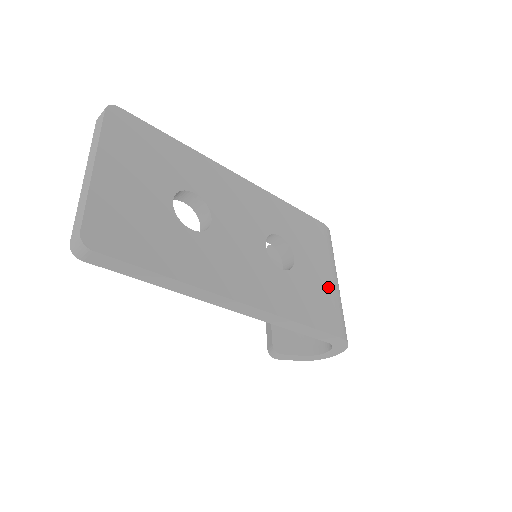
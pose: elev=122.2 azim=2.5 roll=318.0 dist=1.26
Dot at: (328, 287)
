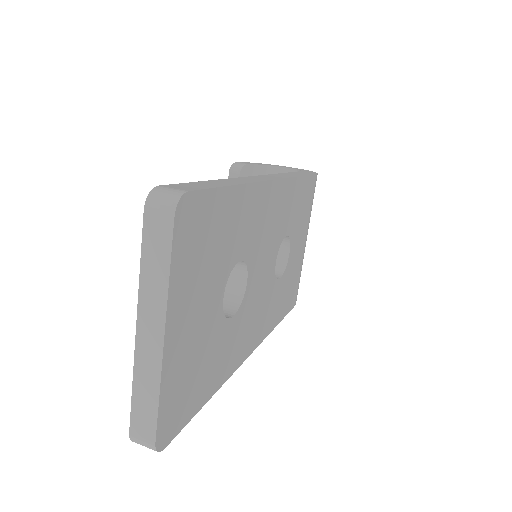
Dot at: (301, 259)
